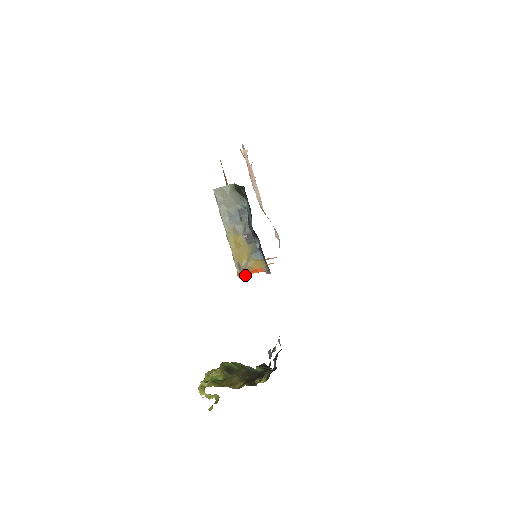
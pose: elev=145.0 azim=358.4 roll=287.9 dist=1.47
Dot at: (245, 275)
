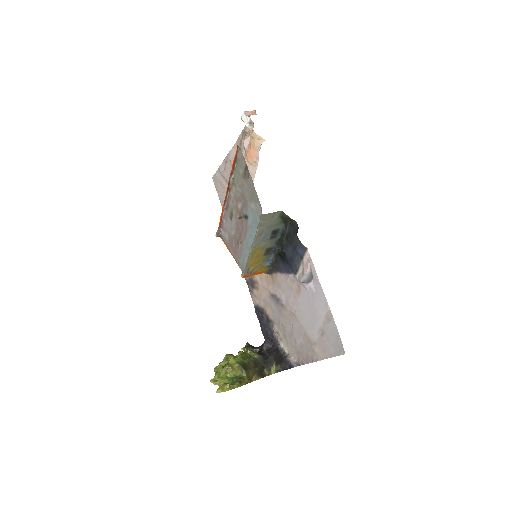
Dot at: occluded
